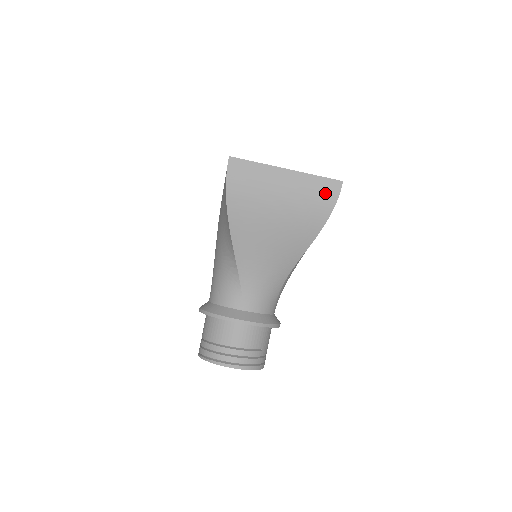
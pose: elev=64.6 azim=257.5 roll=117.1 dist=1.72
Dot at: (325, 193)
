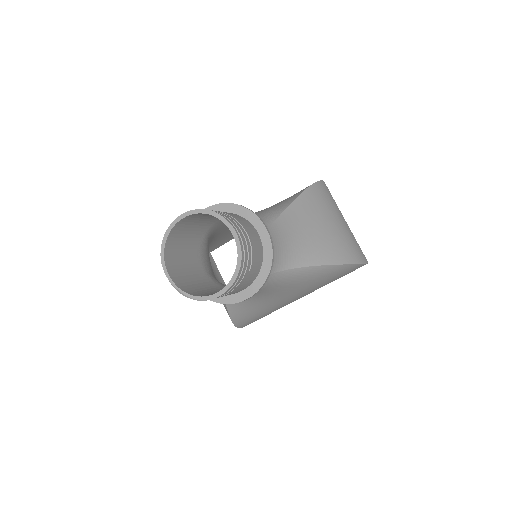
Dot at: (360, 253)
